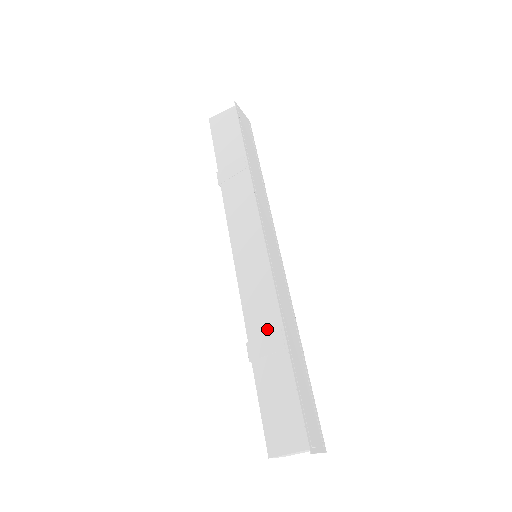
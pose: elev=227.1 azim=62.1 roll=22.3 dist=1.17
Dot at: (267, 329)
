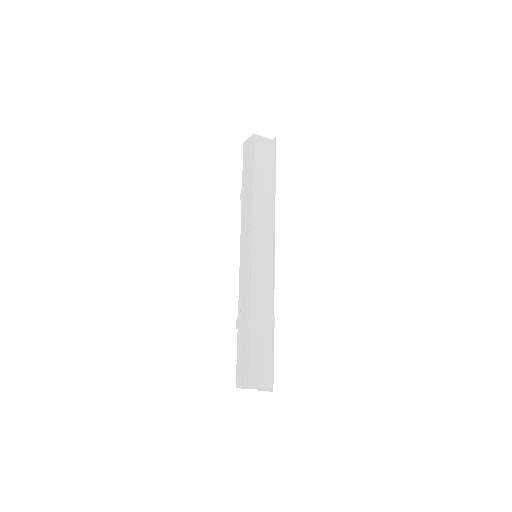
Dot at: (263, 311)
